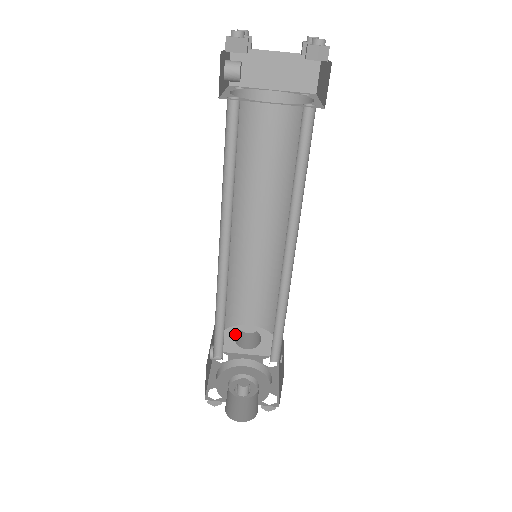
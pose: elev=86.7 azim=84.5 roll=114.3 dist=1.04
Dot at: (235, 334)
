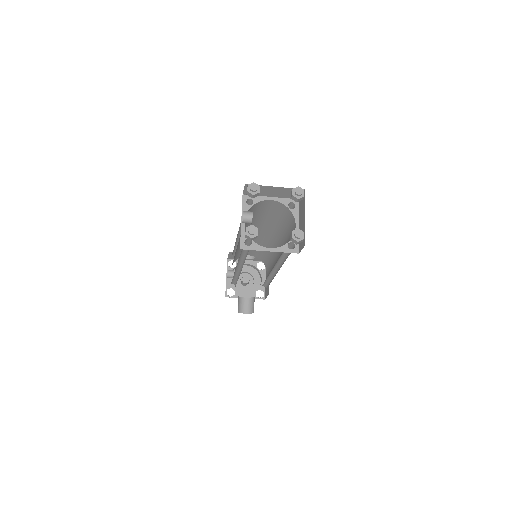
Dot at: occluded
